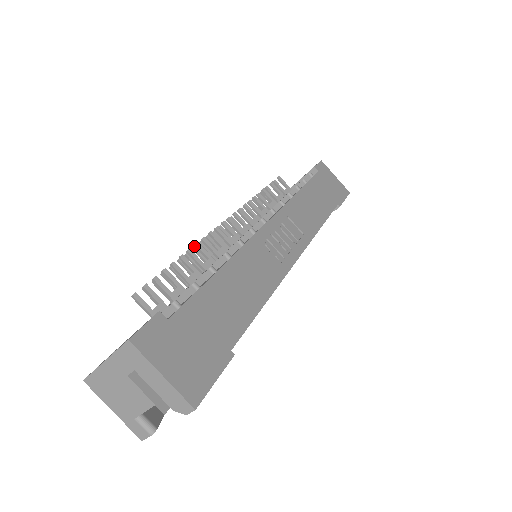
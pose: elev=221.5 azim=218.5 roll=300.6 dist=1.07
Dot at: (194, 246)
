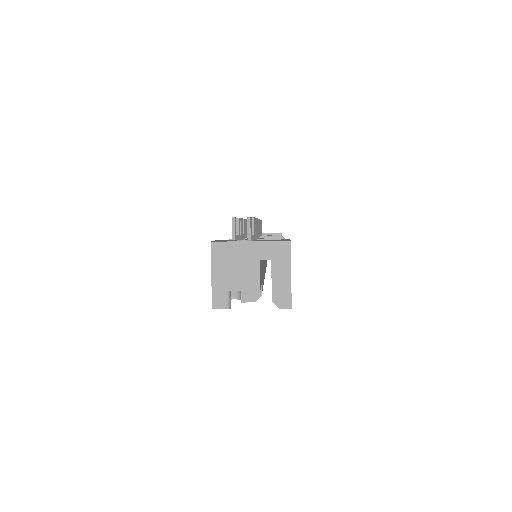
Dot at: (244, 219)
